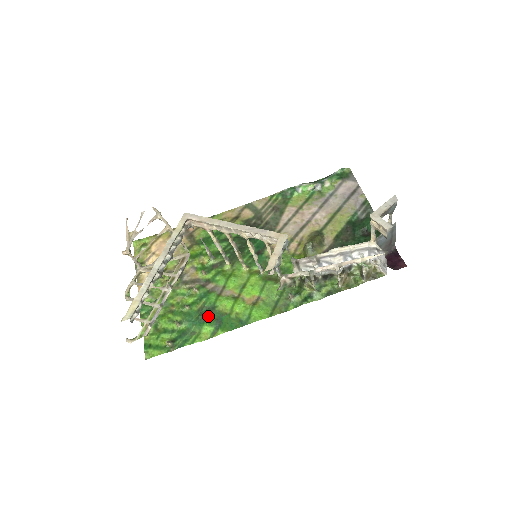
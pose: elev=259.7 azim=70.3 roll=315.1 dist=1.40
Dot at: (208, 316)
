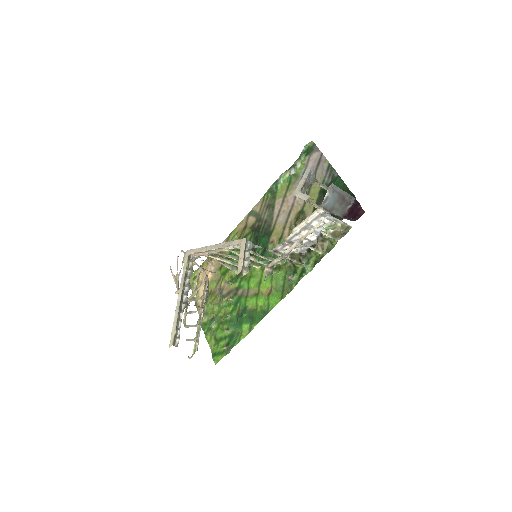
Dot at: (243, 317)
